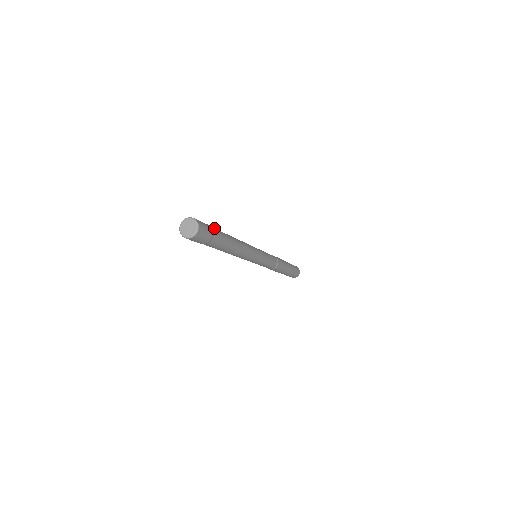
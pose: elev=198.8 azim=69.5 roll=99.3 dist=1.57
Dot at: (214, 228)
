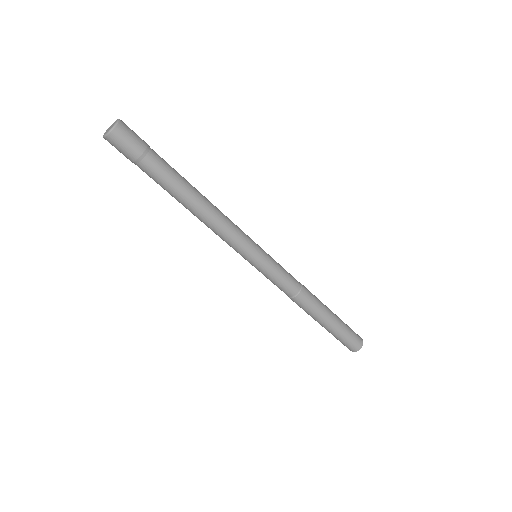
Dot at: (159, 156)
